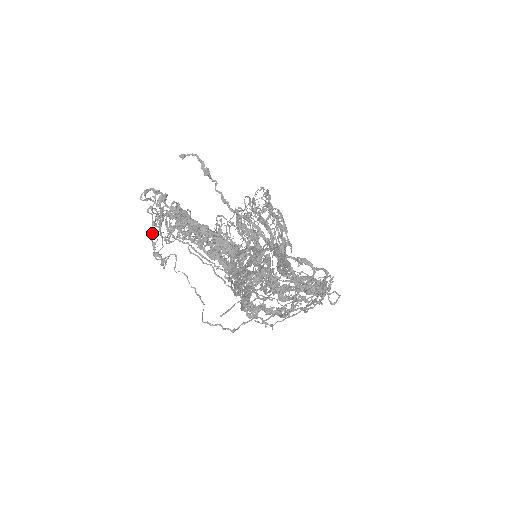
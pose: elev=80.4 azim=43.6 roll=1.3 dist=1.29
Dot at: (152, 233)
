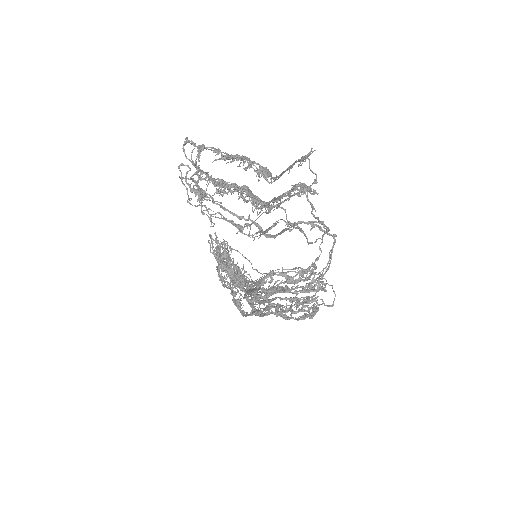
Dot at: occluded
